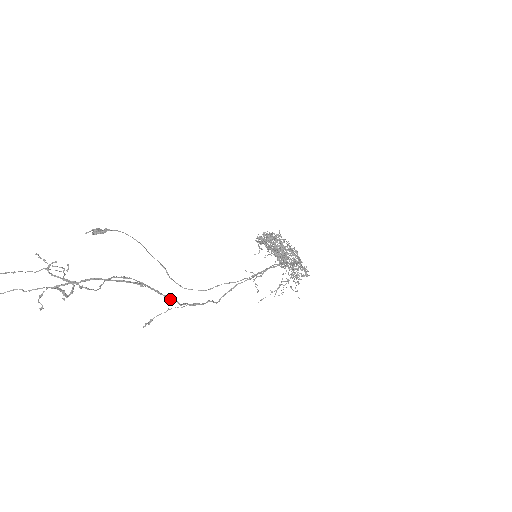
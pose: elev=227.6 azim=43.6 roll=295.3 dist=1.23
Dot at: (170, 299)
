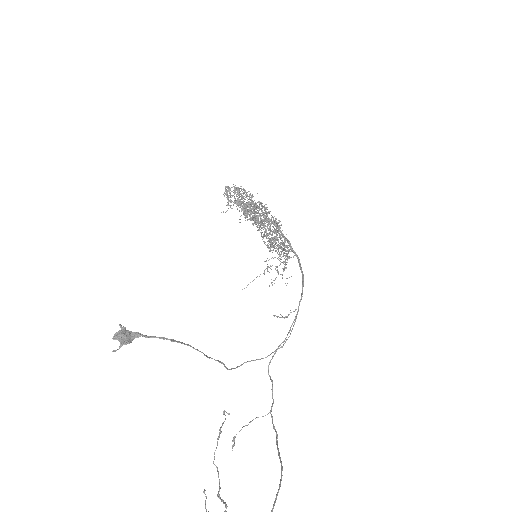
Dot at: occluded
